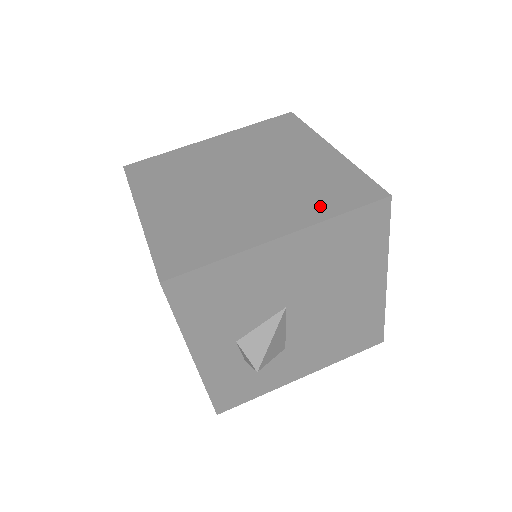
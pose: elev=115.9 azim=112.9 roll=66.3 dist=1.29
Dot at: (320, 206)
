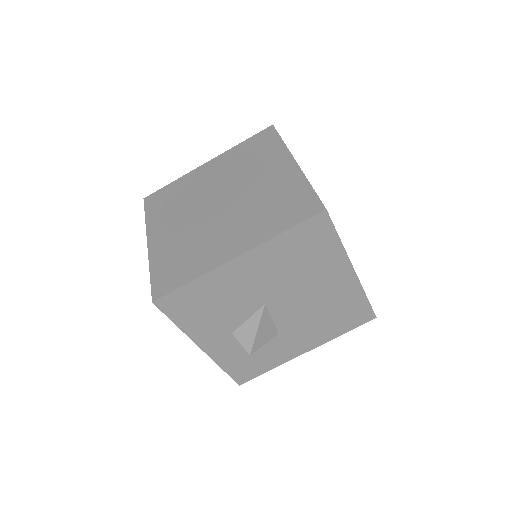
Dot at: (270, 225)
